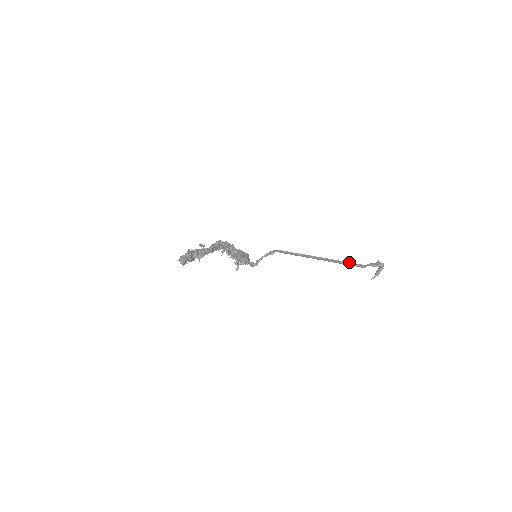
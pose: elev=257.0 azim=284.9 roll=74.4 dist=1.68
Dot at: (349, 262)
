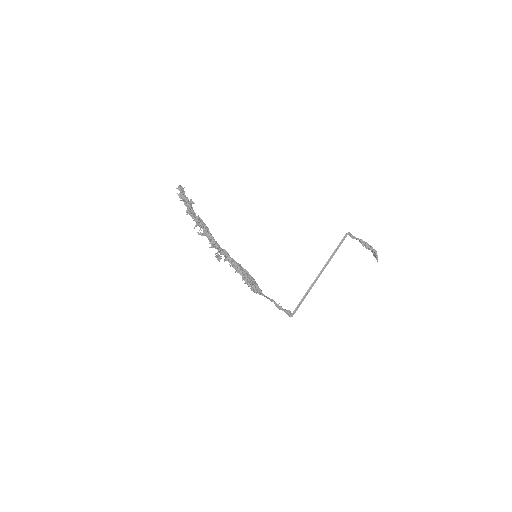
Dot at: occluded
